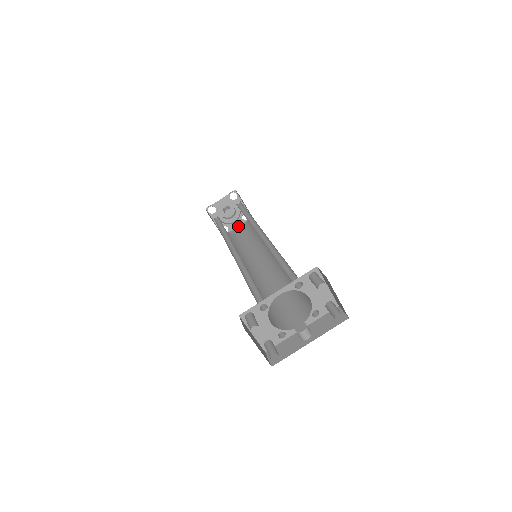
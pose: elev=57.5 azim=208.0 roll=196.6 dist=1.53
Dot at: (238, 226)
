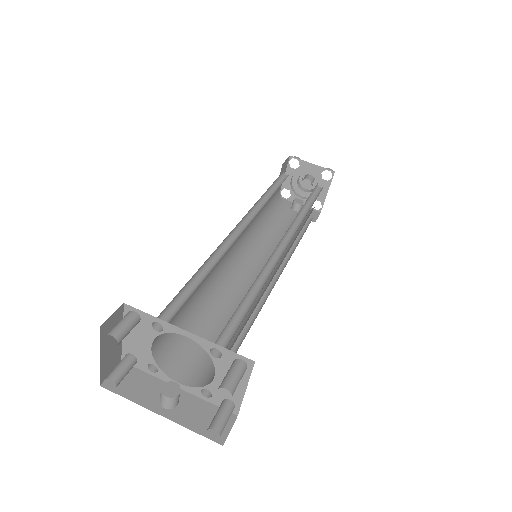
Dot at: (298, 205)
